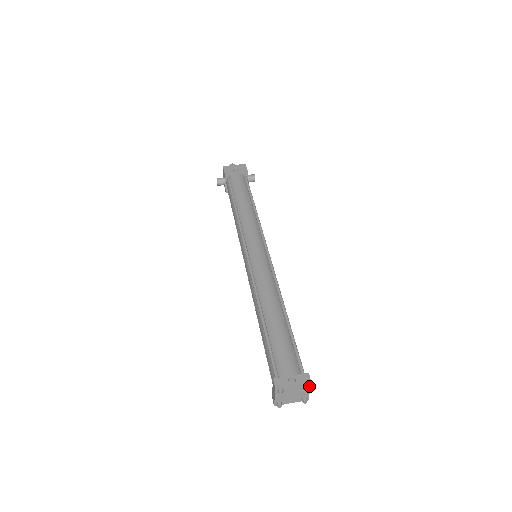
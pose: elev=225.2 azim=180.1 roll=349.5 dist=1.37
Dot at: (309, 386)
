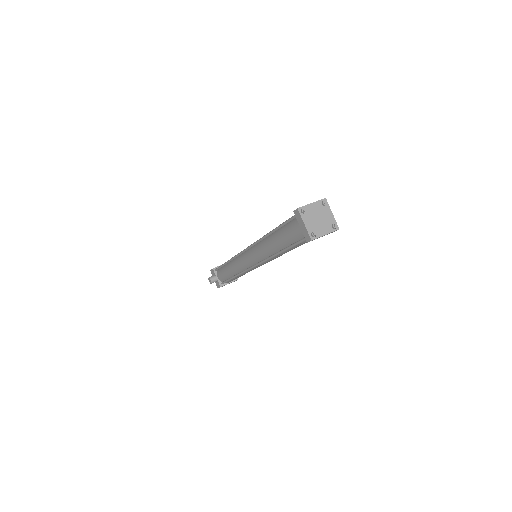
Dot at: (326, 201)
